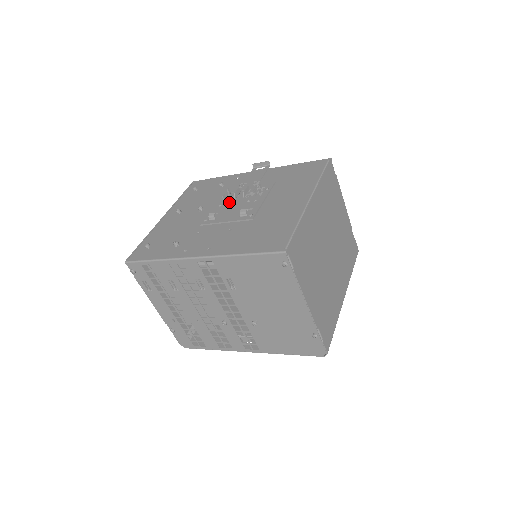
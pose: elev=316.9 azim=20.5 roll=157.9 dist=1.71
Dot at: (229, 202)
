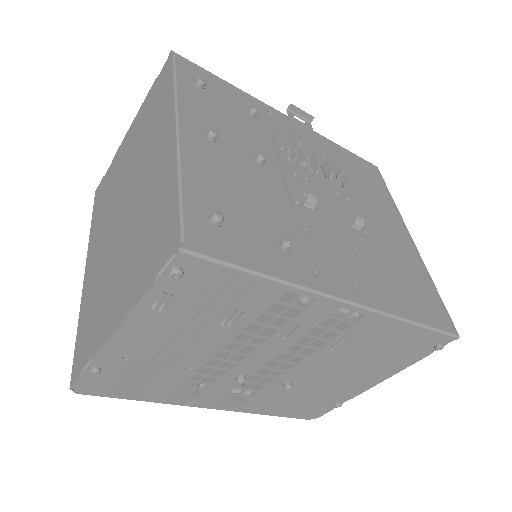
Dot at: (307, 175)
